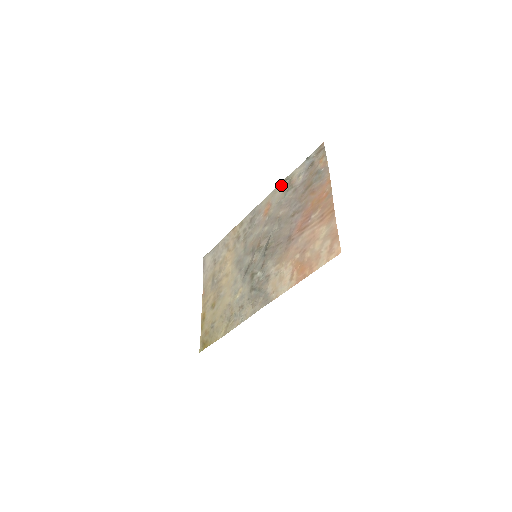
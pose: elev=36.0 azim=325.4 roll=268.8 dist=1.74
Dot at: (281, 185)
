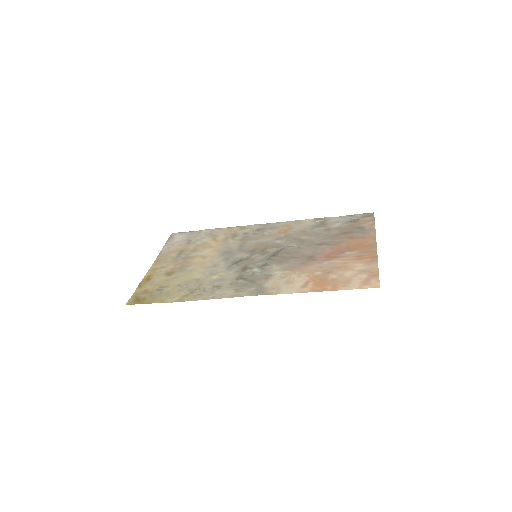
Dot at: (310, 220)
